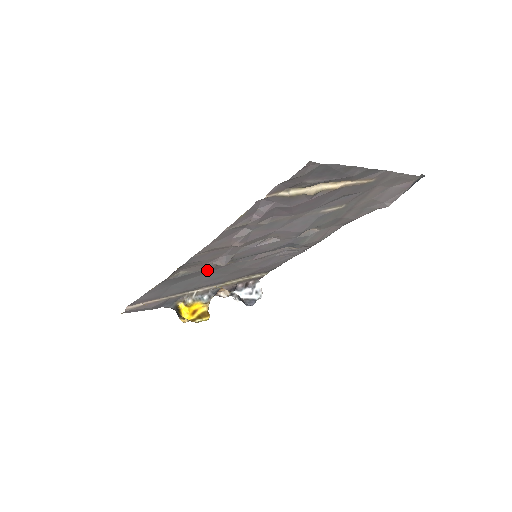
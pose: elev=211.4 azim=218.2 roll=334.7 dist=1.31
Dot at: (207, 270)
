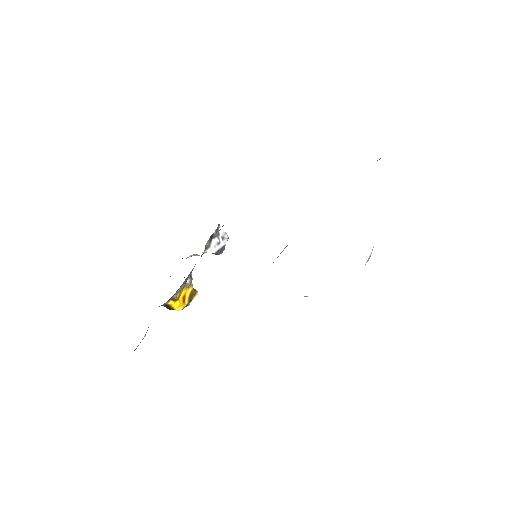
Dot at: occluded
